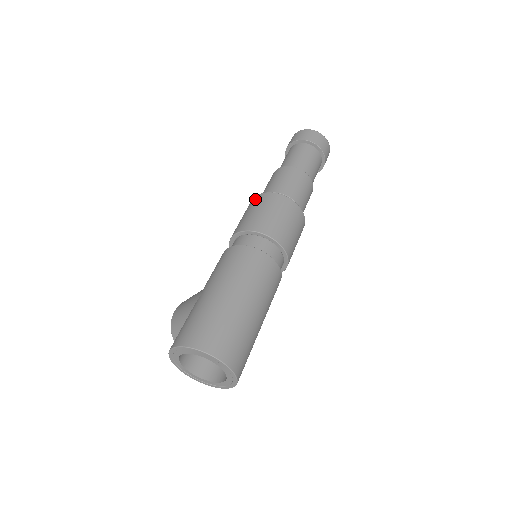
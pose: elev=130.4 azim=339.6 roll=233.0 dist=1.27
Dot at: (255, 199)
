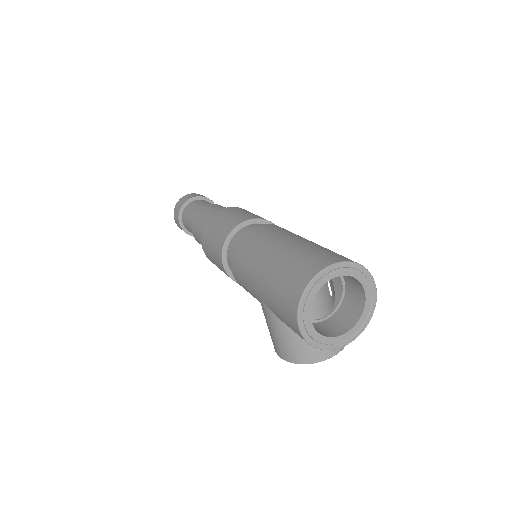
Dot at: (203, 247)
